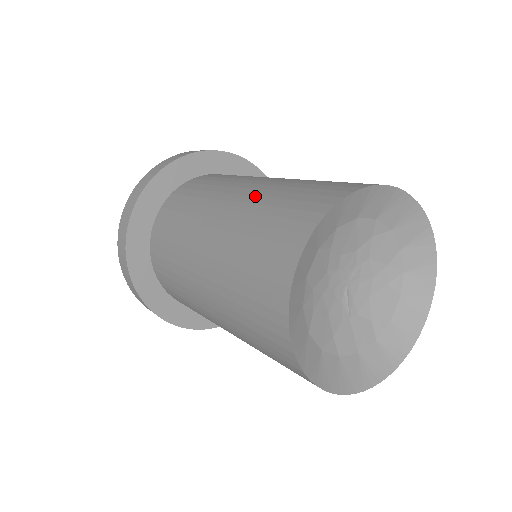
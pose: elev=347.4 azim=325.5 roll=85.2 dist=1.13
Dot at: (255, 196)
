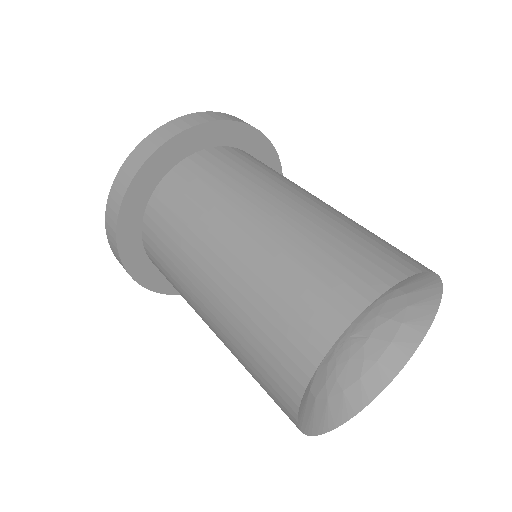
Dot at: (223, 327)
